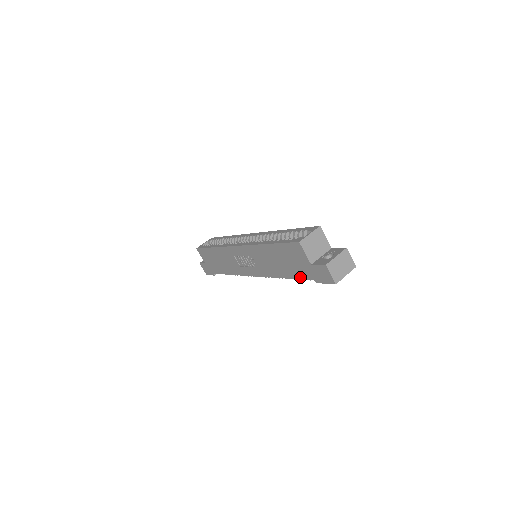
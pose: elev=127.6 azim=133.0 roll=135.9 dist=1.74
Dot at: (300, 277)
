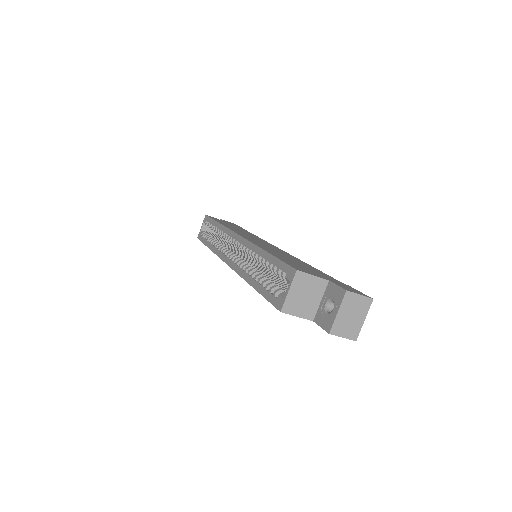
Dot at: occluded
